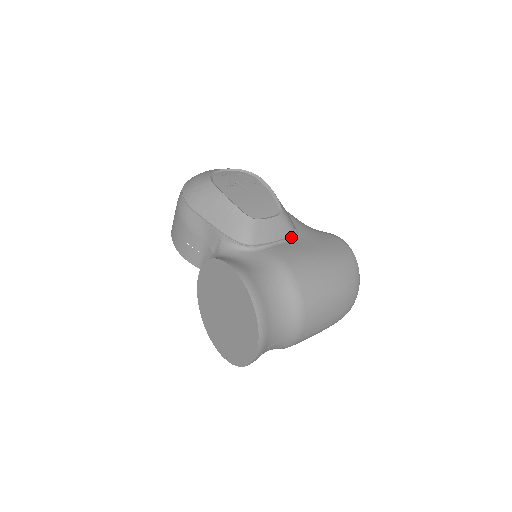
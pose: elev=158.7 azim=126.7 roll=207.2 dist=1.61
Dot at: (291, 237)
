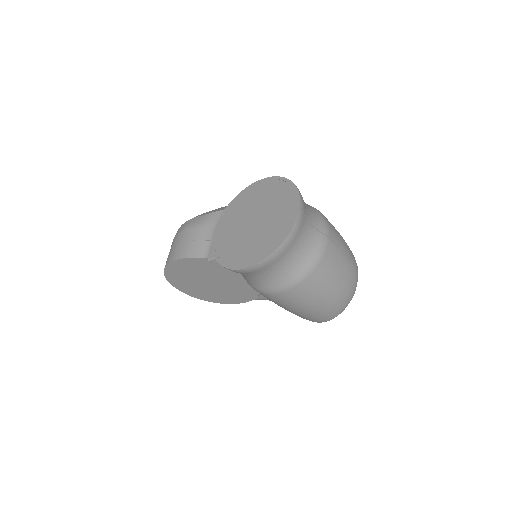
Dot at: occluded
